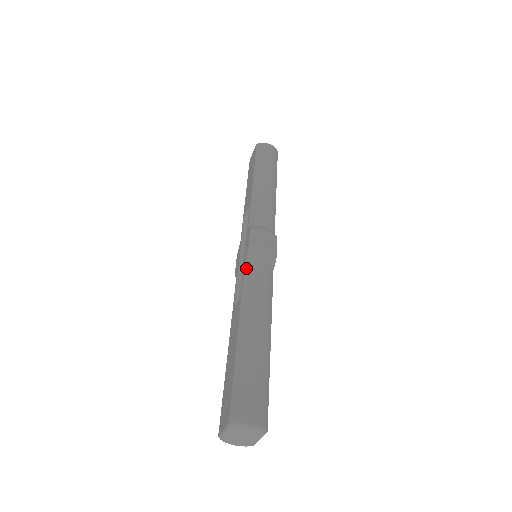
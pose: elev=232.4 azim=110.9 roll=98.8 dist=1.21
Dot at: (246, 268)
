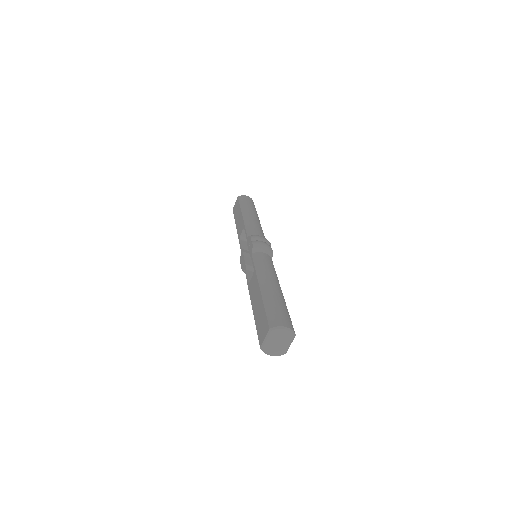
Dot at: (254, 256)
